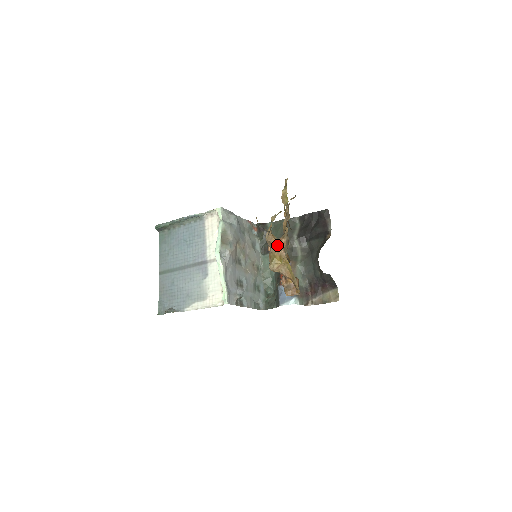
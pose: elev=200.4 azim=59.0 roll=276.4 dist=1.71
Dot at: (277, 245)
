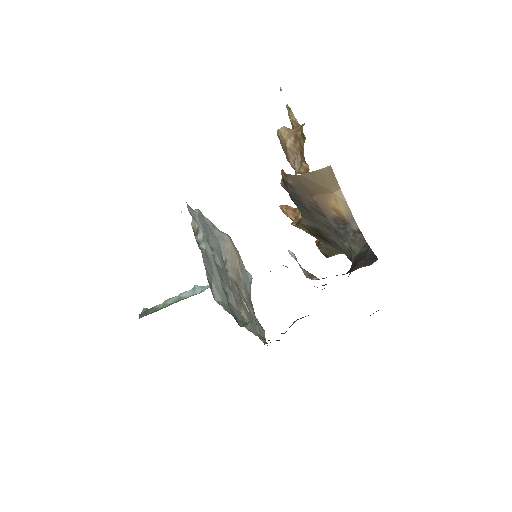
Dot at: occluded
